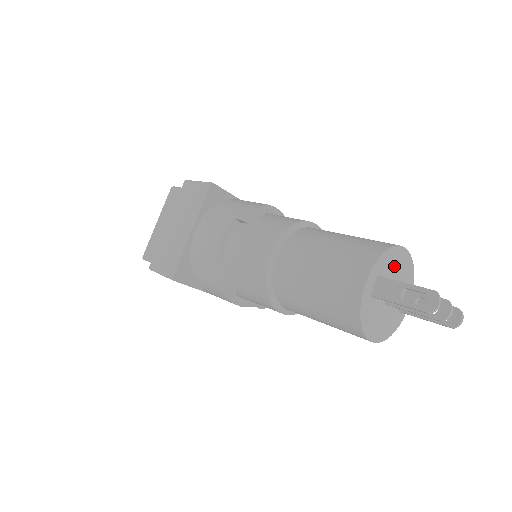
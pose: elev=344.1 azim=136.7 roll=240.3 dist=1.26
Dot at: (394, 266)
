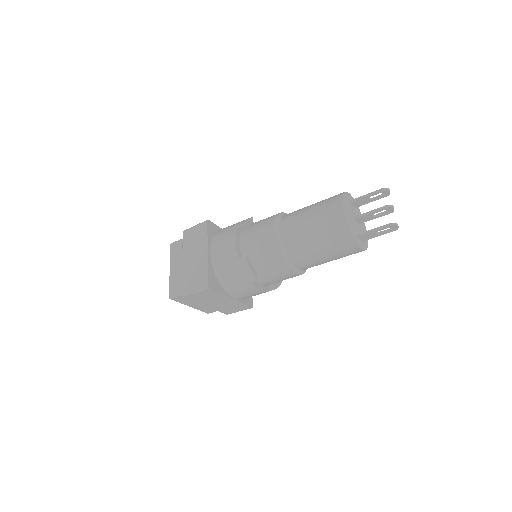
Dot at: occluded
